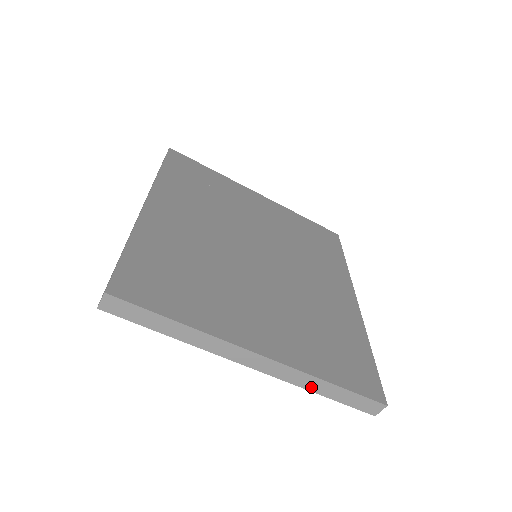
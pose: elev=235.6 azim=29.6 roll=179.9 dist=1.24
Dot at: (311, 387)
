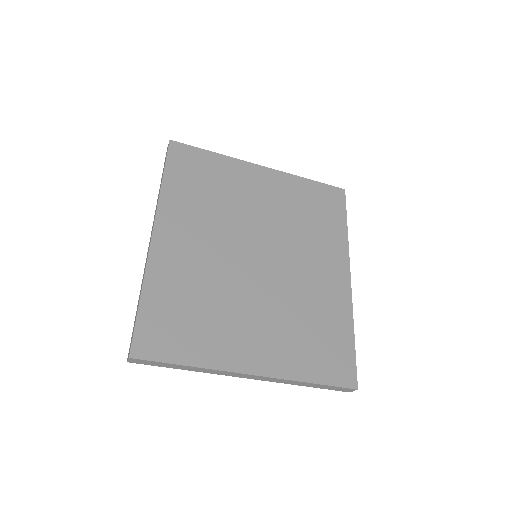
Dot at: (296, 384)
